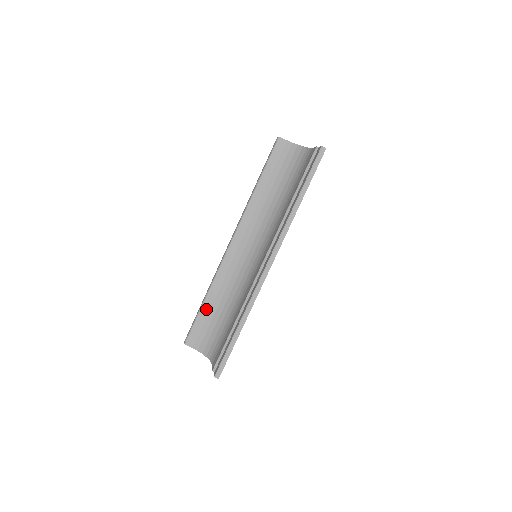
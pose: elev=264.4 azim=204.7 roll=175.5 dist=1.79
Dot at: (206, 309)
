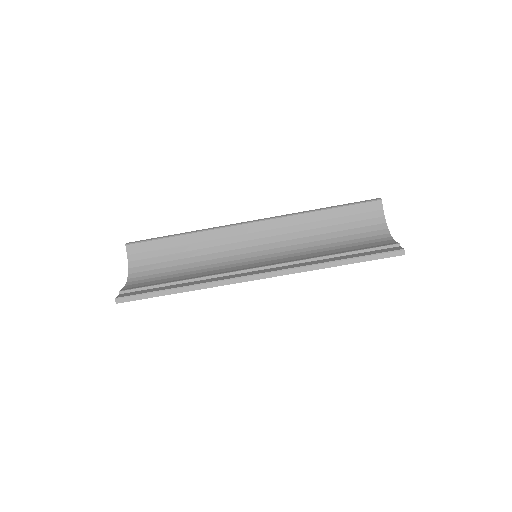
Dot at: (173, 242)
